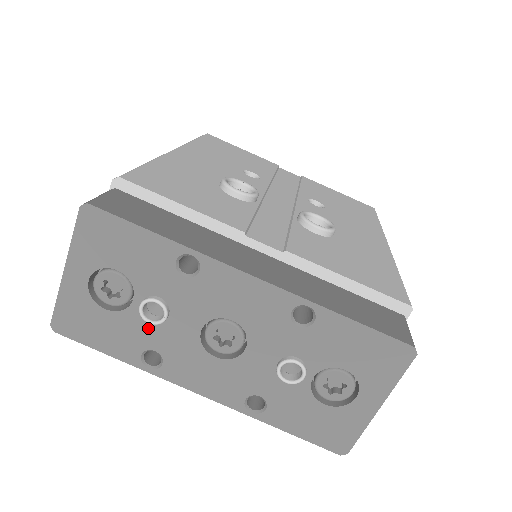
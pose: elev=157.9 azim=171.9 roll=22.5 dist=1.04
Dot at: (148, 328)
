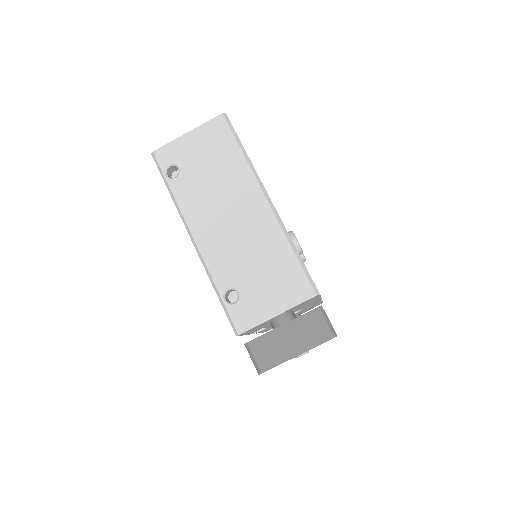
Dot at: occluded
